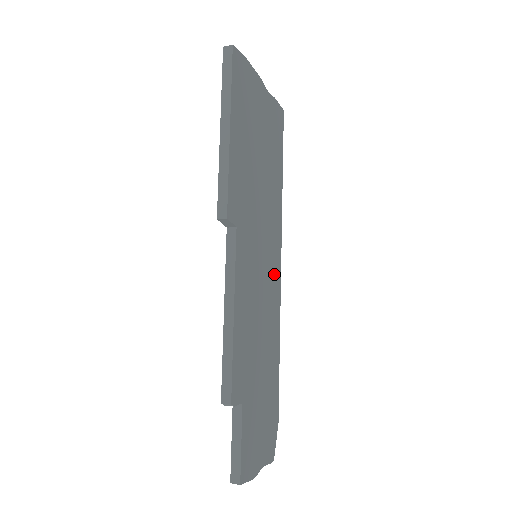
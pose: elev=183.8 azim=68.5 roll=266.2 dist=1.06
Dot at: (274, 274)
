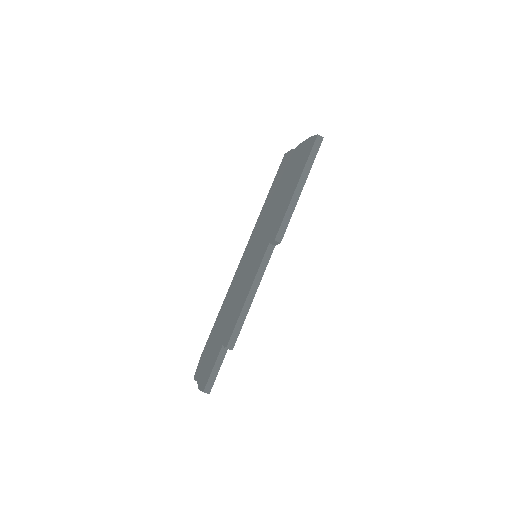
Dot at: occluded
